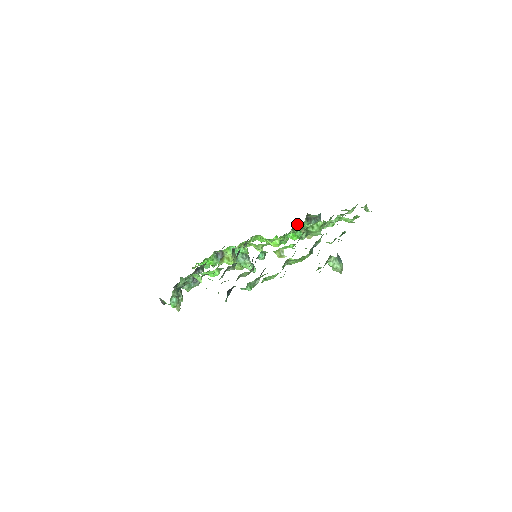
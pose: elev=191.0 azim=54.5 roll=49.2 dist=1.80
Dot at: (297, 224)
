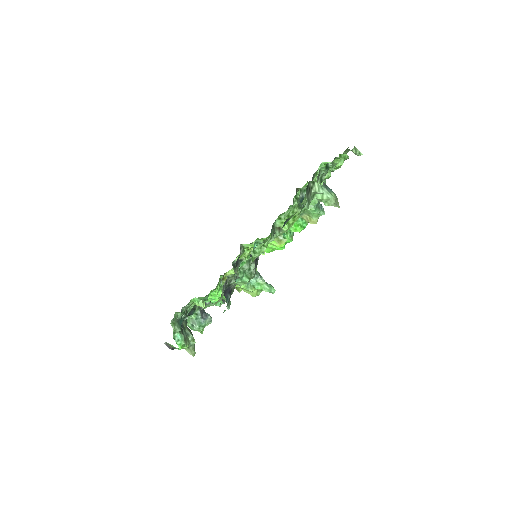
Dot at: occluded
